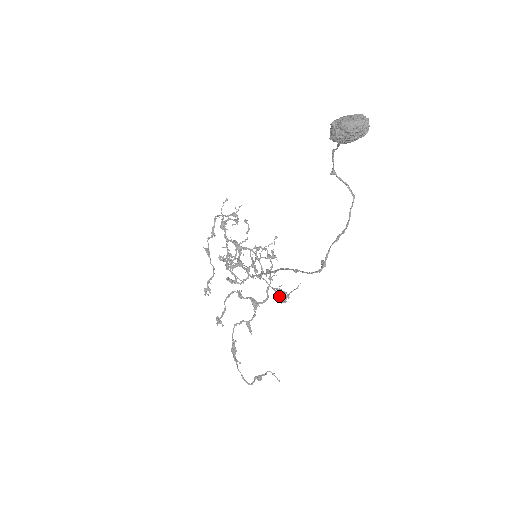
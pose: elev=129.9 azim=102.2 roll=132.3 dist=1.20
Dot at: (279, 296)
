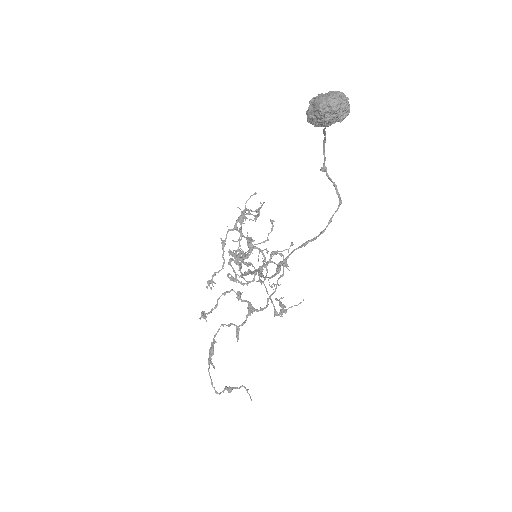
Dot at: (274, 307)
